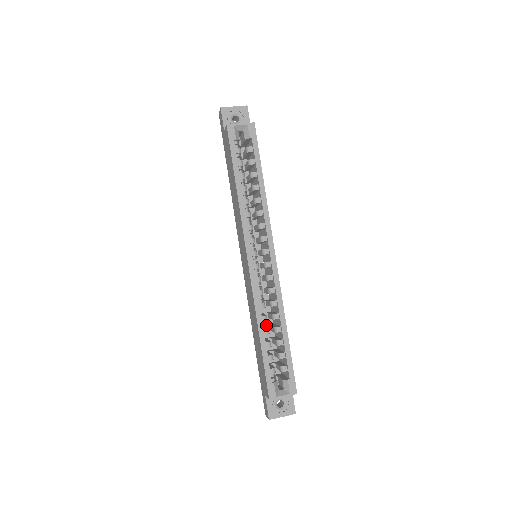
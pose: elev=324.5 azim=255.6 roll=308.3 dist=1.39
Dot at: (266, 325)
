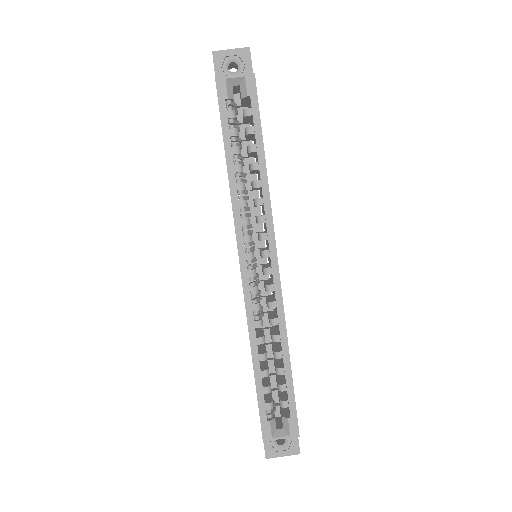
Dot at: (268, 343)
